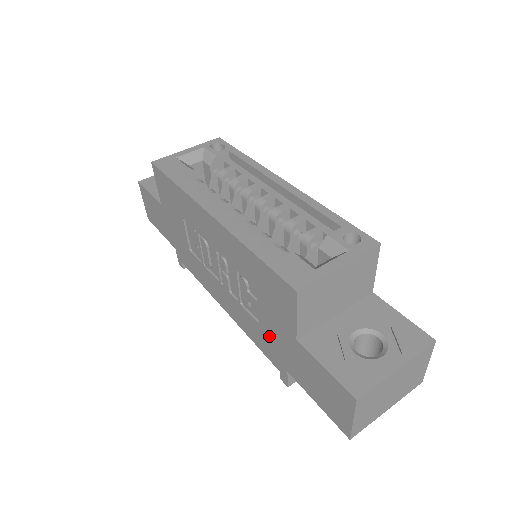
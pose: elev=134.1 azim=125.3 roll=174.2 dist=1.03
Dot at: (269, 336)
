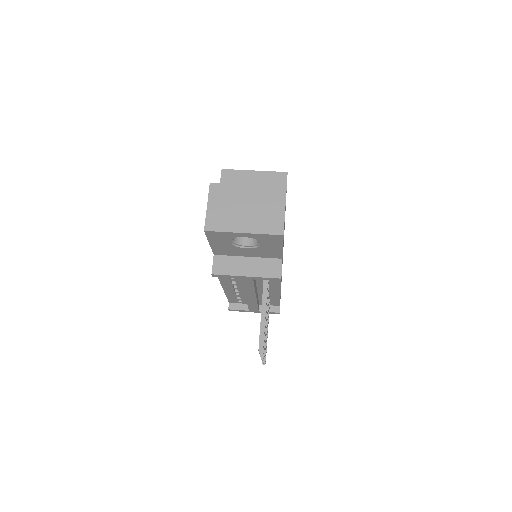
Dot at: occluded
